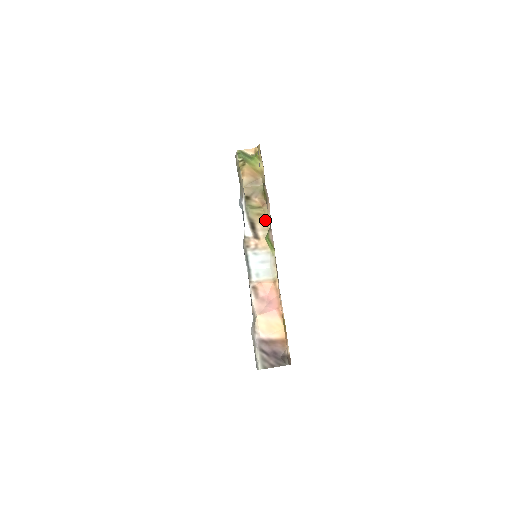
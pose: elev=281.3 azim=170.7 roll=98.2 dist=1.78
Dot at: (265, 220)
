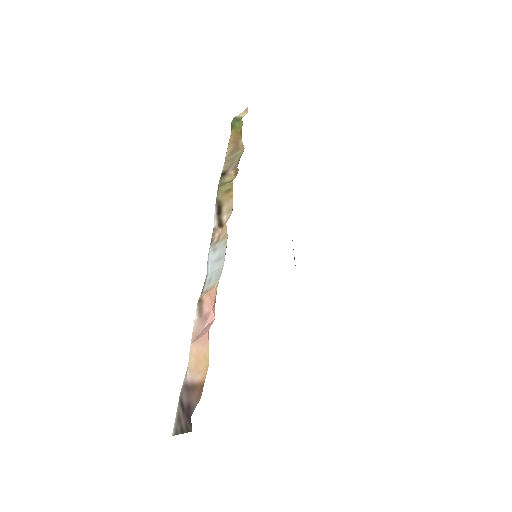
Dot at: (232, 196)
